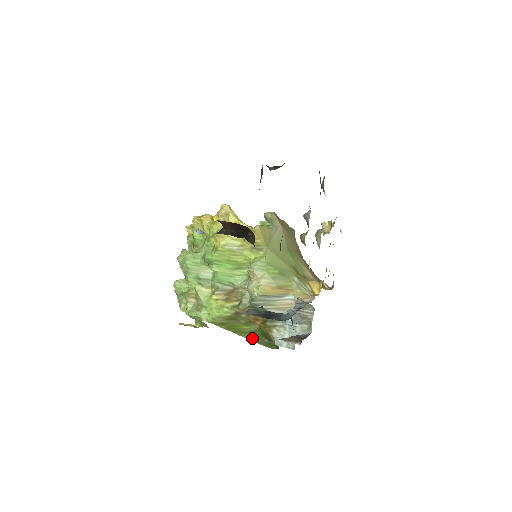
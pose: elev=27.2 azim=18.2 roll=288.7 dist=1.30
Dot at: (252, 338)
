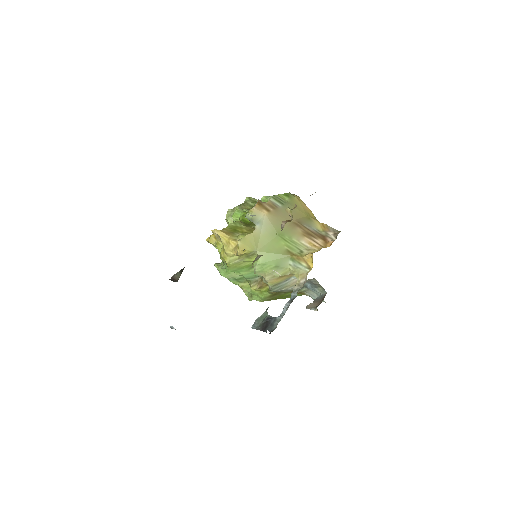
Dot at: (301, 294)
